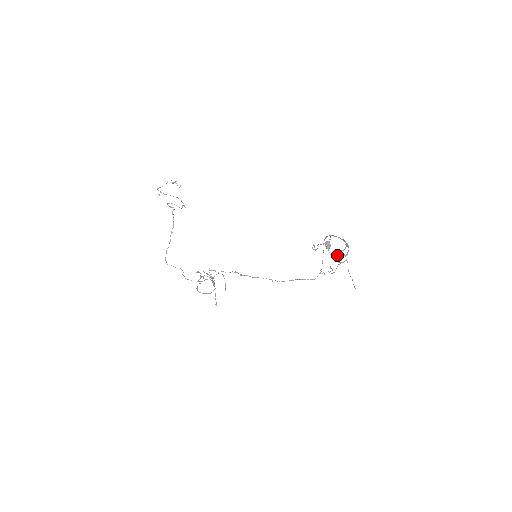
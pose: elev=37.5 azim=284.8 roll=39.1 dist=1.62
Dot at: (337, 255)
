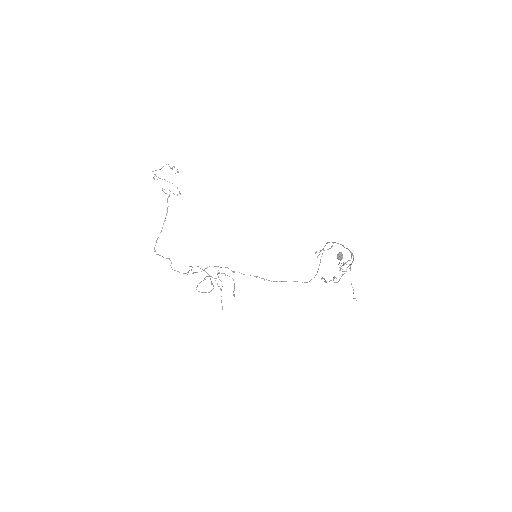
Dot at: occluded
